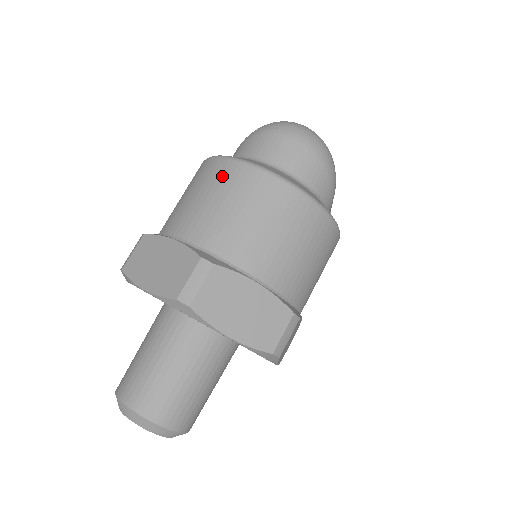
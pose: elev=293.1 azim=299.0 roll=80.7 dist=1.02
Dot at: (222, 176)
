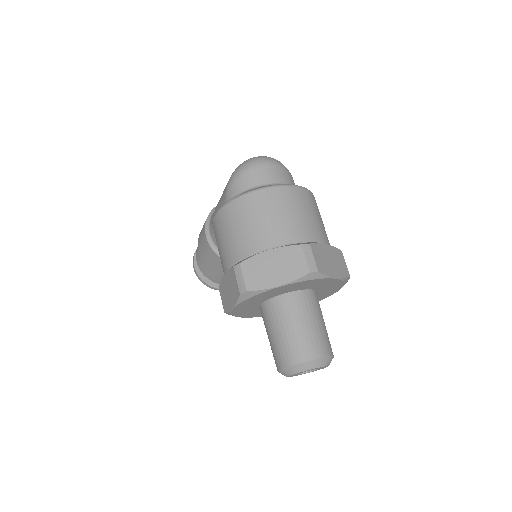
Dot at: (262, 202)
